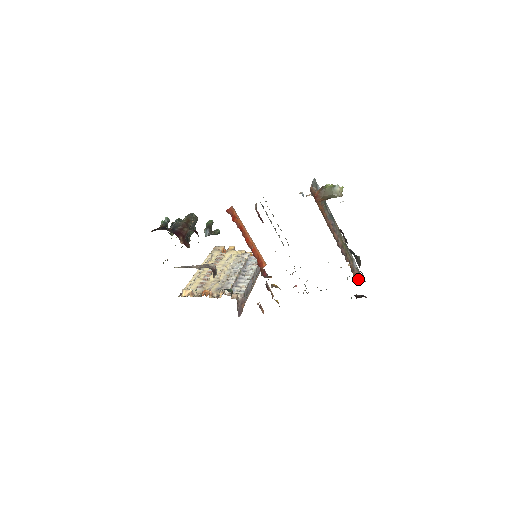
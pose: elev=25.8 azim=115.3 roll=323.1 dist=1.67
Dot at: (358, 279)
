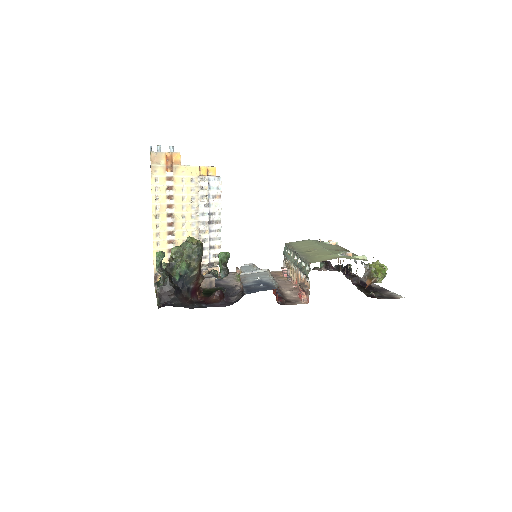
Dot at: occluded
